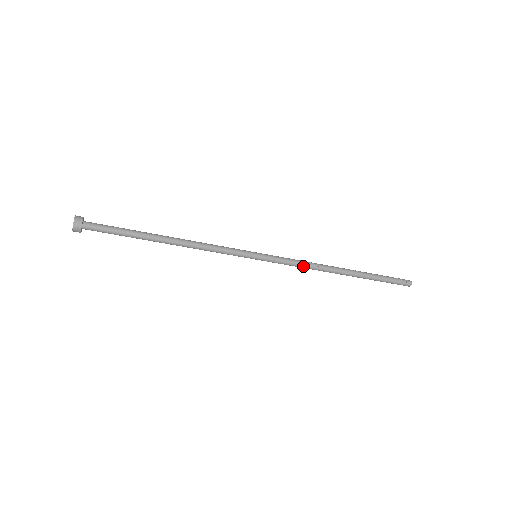
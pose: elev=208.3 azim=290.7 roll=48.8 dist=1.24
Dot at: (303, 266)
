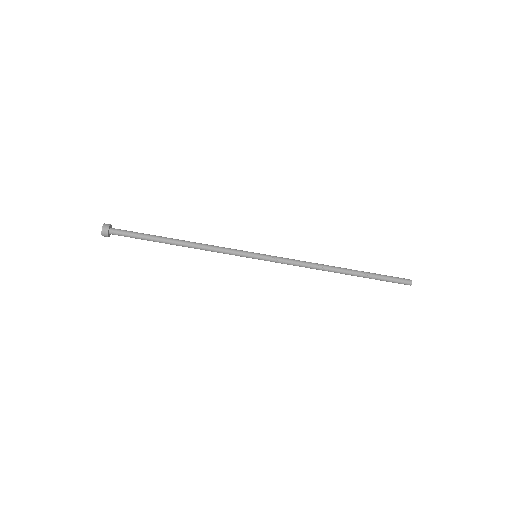
Dot at: (300, 263)
